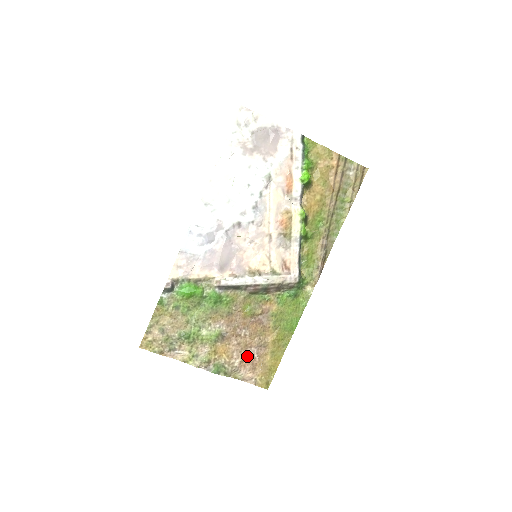
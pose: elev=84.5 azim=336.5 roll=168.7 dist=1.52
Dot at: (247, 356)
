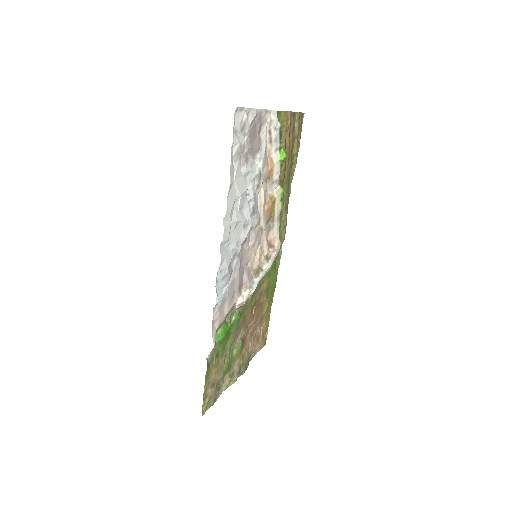
Dot at: (255, 337)
